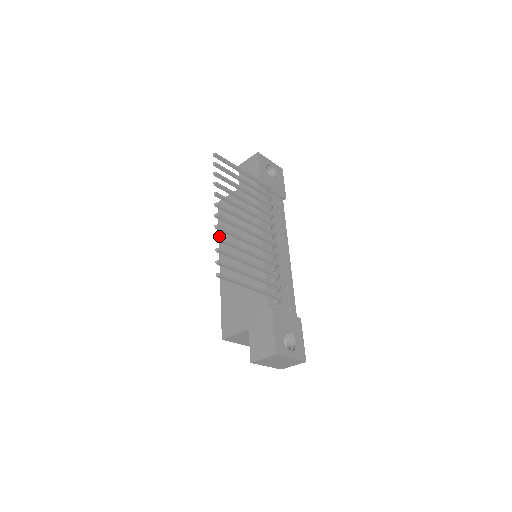
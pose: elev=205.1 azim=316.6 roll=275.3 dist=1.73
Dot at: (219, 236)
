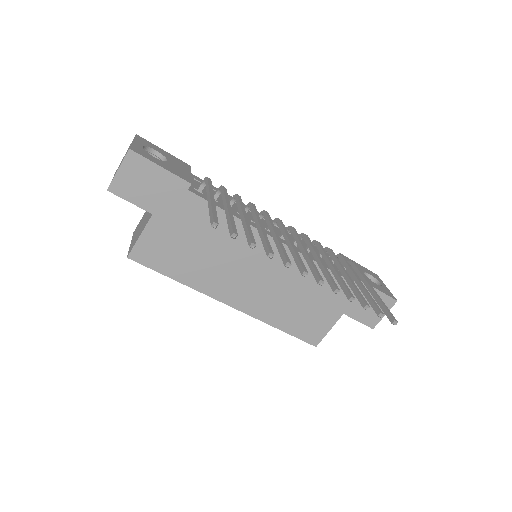
Dot at: (188, 285)
